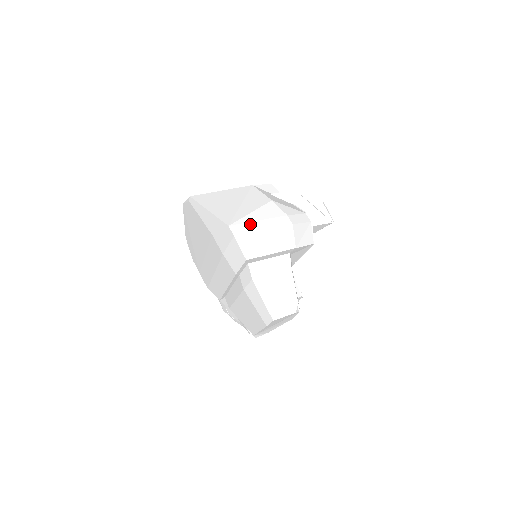
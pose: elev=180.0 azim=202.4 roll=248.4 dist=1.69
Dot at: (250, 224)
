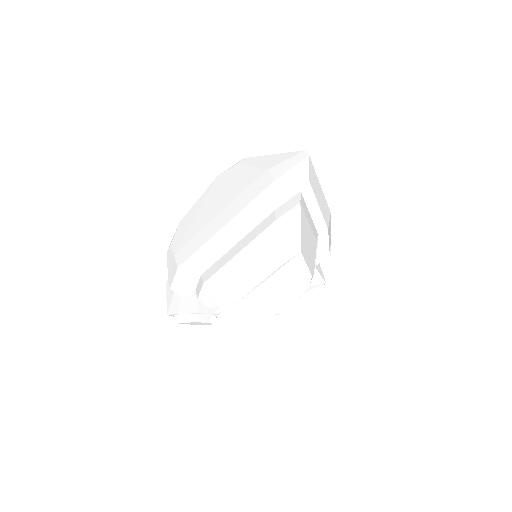
Dot at: occluded
